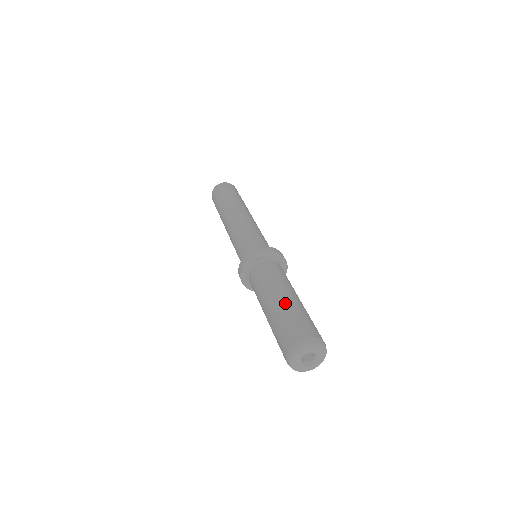
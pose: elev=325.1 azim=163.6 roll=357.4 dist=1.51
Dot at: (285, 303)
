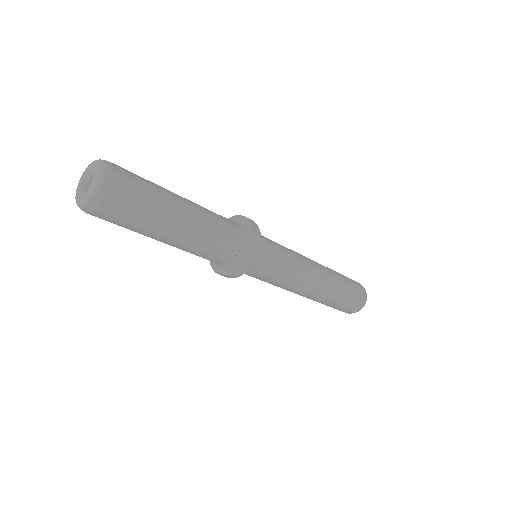
Dot at: occluded
